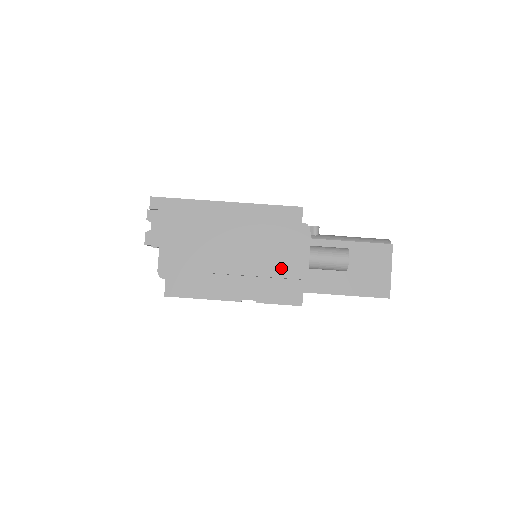
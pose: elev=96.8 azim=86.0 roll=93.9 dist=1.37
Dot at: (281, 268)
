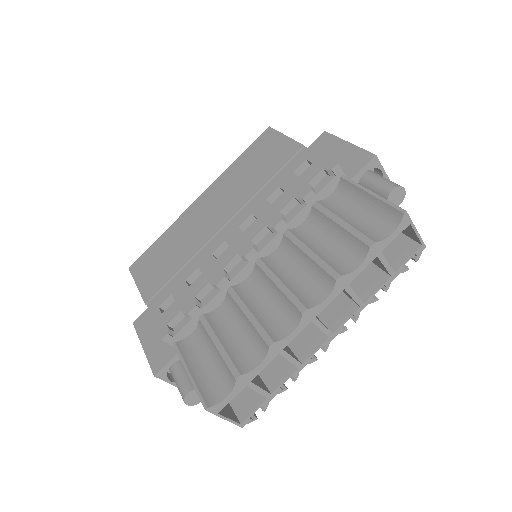
Dot at: occluded
